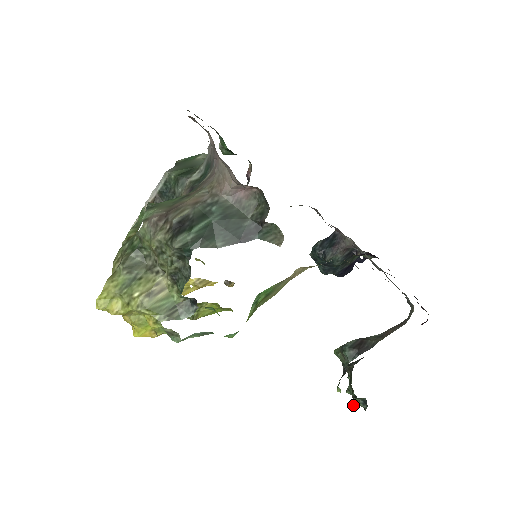
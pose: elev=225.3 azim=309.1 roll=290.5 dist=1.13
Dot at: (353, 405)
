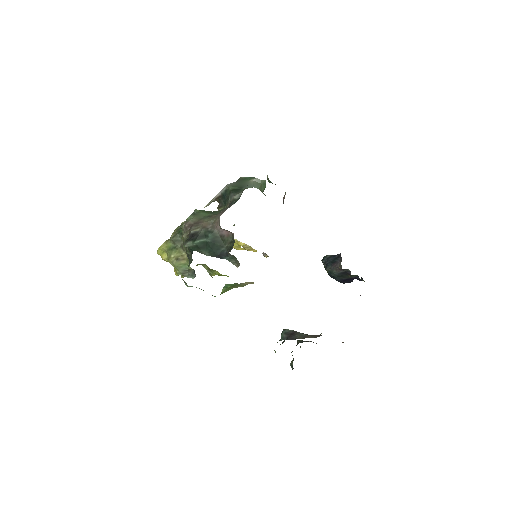
Dot at: occluded
